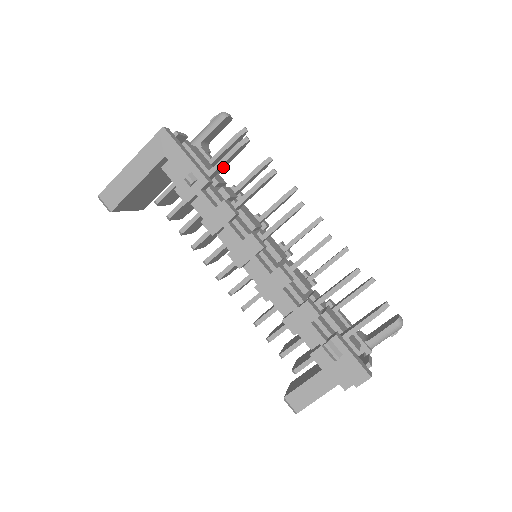
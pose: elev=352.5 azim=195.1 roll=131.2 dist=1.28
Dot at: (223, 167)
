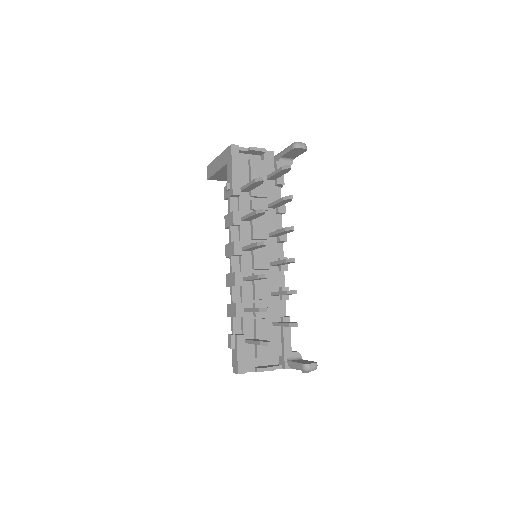
Dot at: (253, 188)
